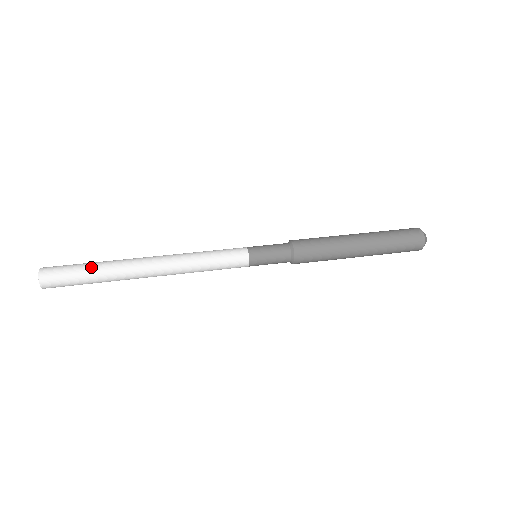
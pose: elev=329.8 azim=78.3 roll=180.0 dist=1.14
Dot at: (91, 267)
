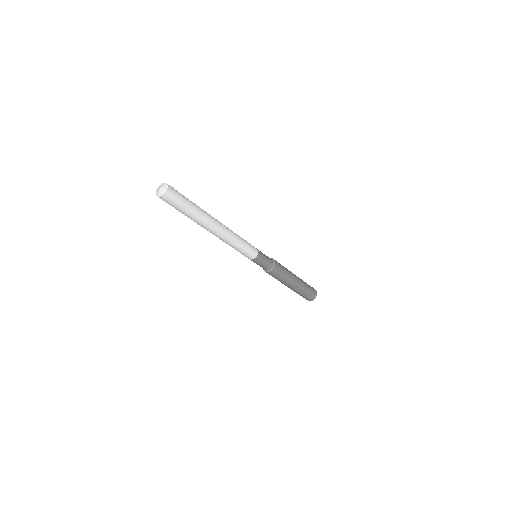
Dot at: occluded
